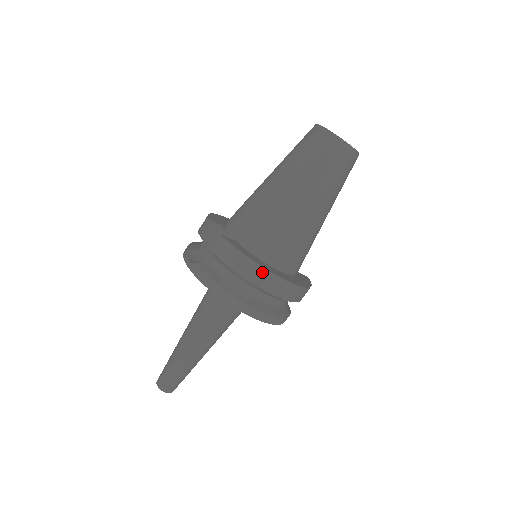
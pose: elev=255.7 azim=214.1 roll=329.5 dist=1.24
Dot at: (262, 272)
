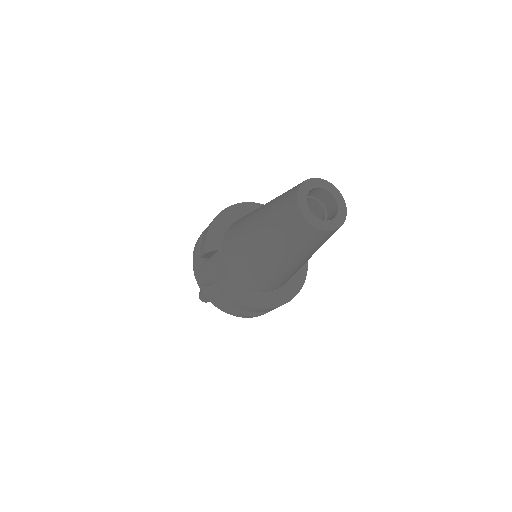
Dot at: (254, 309)
